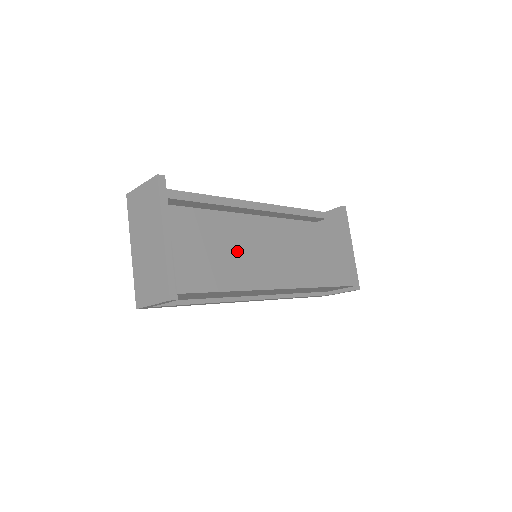
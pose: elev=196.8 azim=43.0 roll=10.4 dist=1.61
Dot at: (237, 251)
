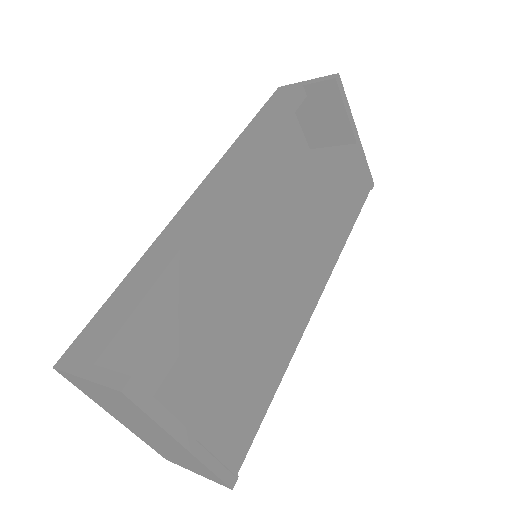
Dot at: (264, 334)
